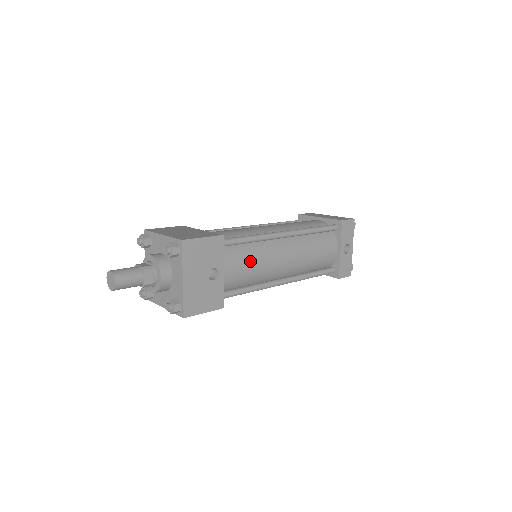
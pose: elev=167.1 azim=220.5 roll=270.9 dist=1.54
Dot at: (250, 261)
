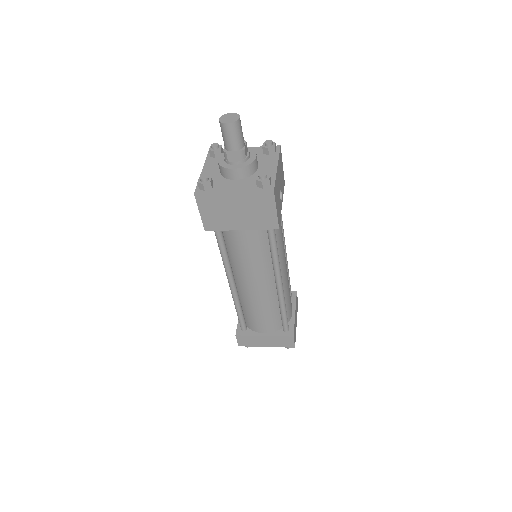
Dot at: occluded
